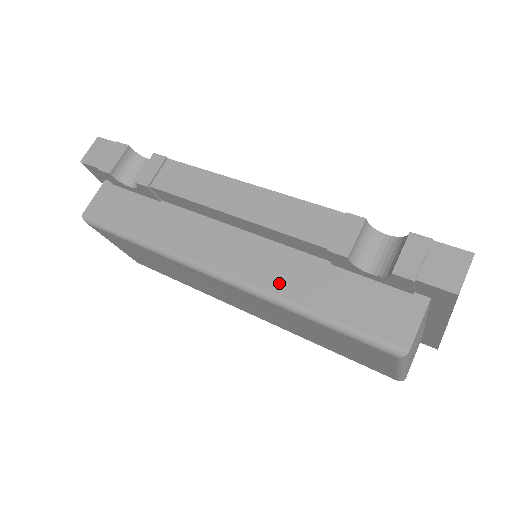
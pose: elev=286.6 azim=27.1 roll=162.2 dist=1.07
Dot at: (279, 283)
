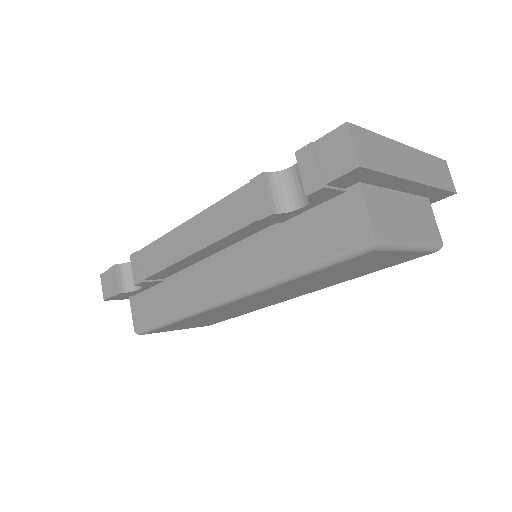
Dot at: (262, 270)
